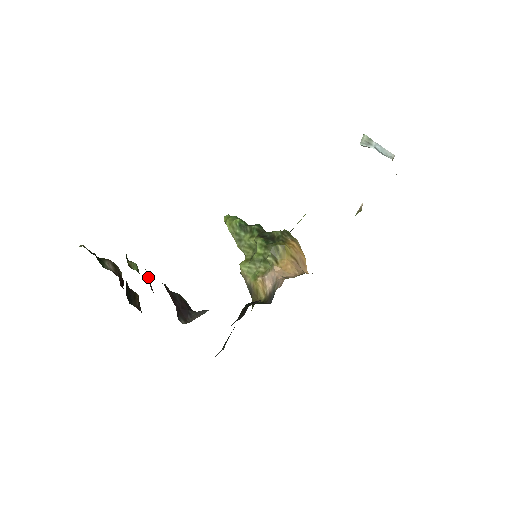
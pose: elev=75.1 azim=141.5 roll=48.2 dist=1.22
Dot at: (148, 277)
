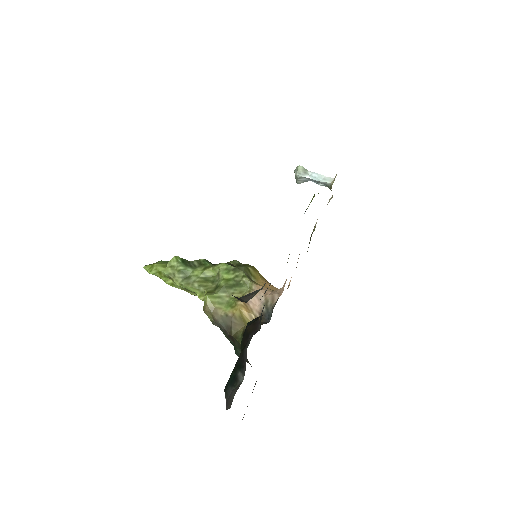
Dot at: occluded
